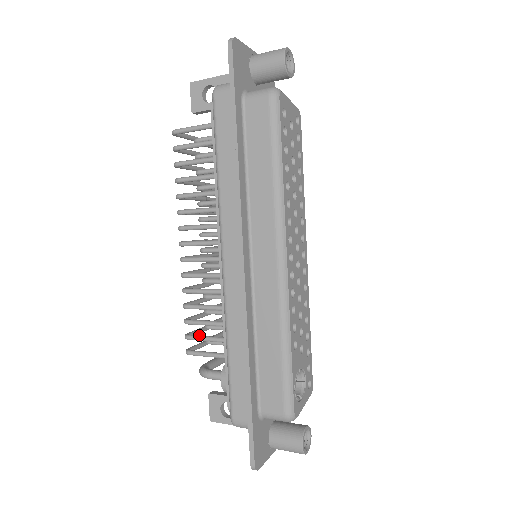
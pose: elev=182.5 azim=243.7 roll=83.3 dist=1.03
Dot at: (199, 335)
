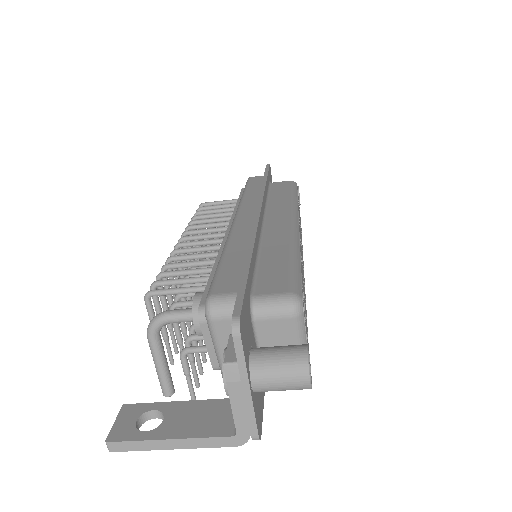
Dot at: (174, 281)
